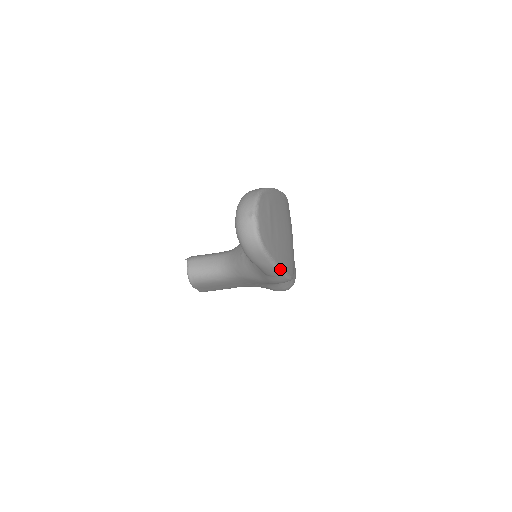
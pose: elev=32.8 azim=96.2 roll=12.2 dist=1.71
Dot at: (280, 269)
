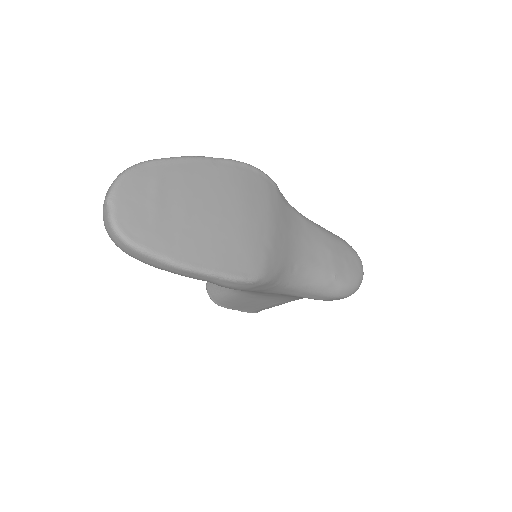
Dot at: (191, 268)
